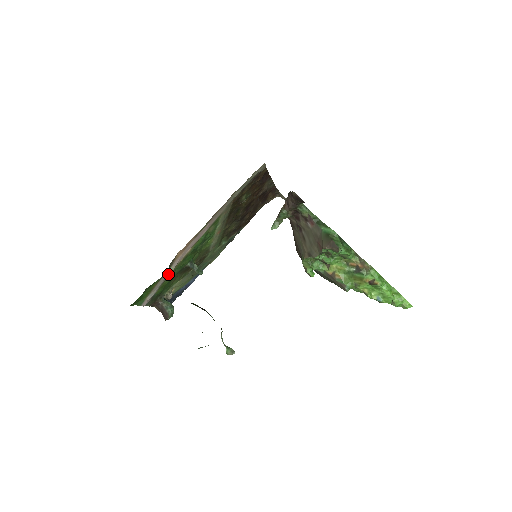
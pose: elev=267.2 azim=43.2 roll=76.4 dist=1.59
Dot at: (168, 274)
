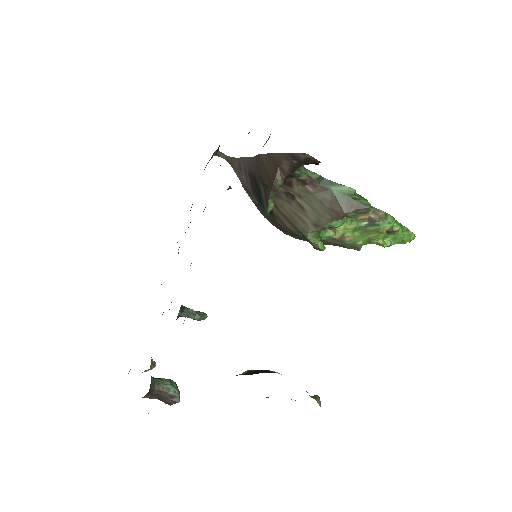
Dot at: occluded
